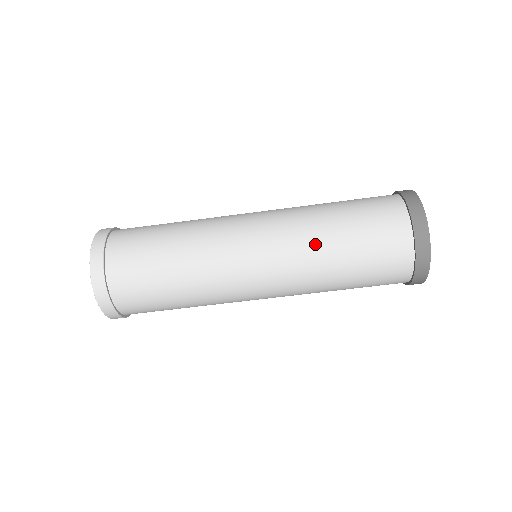
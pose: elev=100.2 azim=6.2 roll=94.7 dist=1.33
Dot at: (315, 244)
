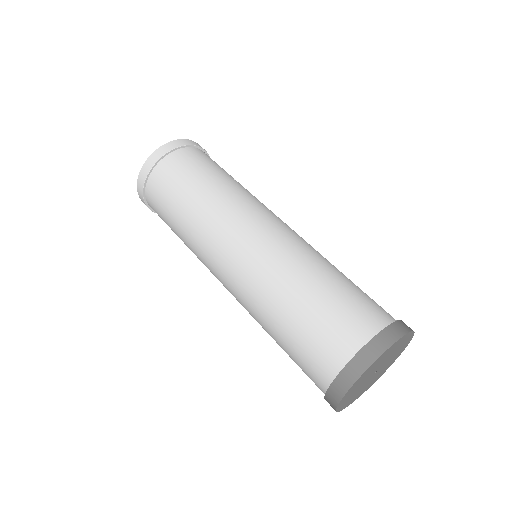
Dot at: (274, 289)
